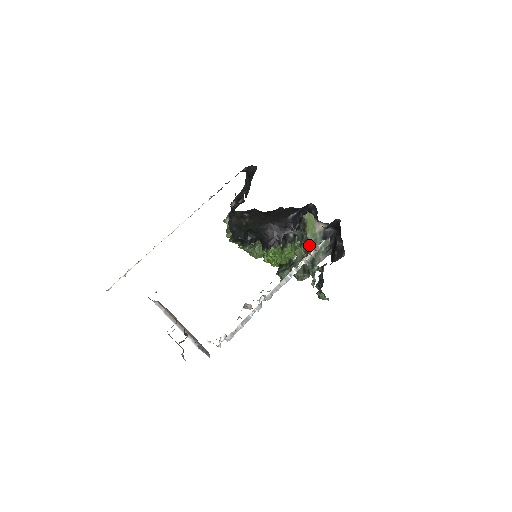
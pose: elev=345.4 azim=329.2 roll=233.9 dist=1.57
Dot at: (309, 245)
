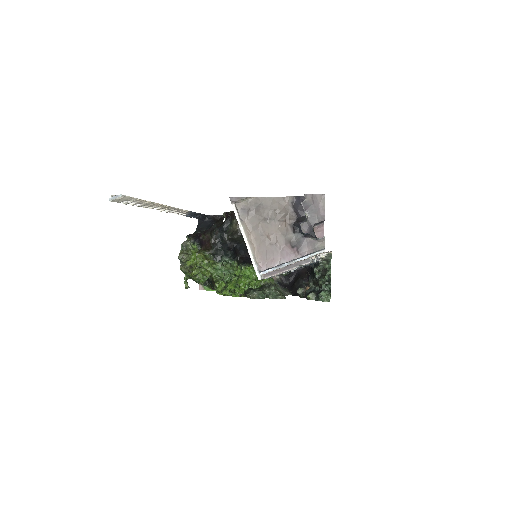
Dot at: occluded
